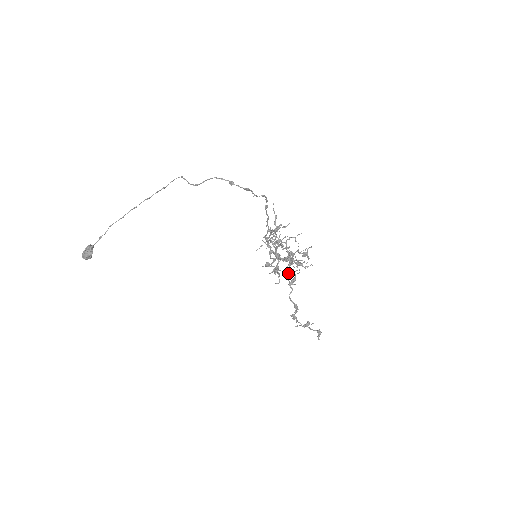
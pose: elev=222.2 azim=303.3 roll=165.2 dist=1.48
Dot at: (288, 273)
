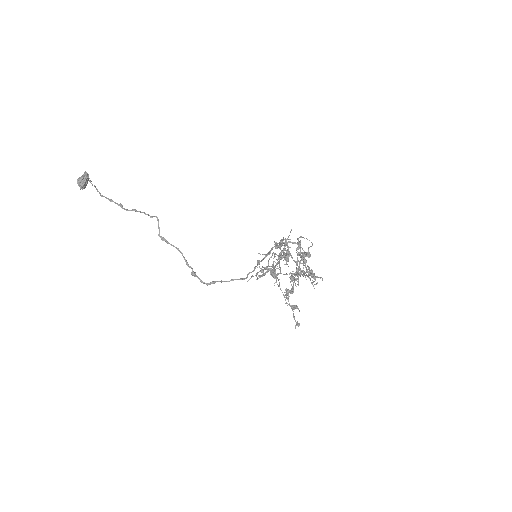
Dot at: (301, 260)
